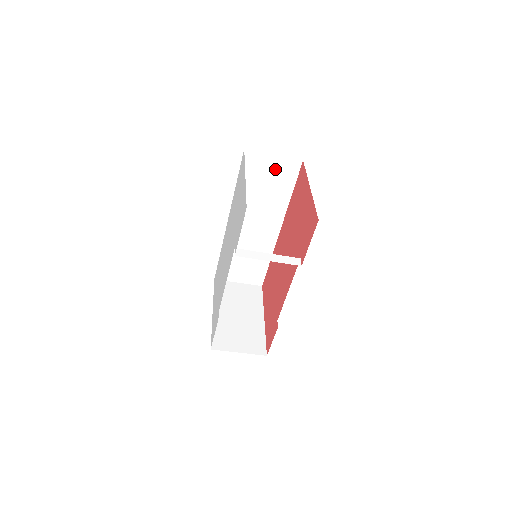
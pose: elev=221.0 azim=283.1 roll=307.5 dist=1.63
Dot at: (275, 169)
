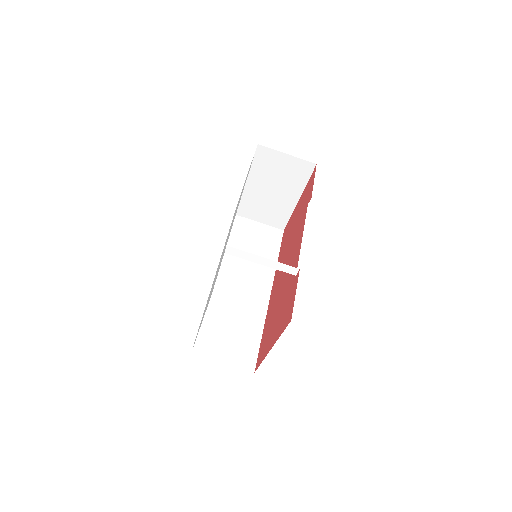
Dot at: (261, 234)
